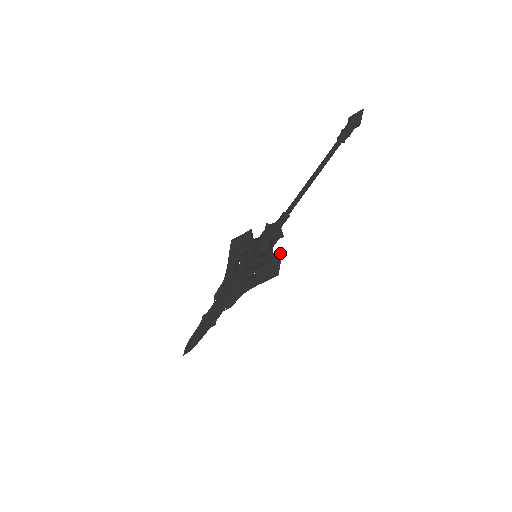
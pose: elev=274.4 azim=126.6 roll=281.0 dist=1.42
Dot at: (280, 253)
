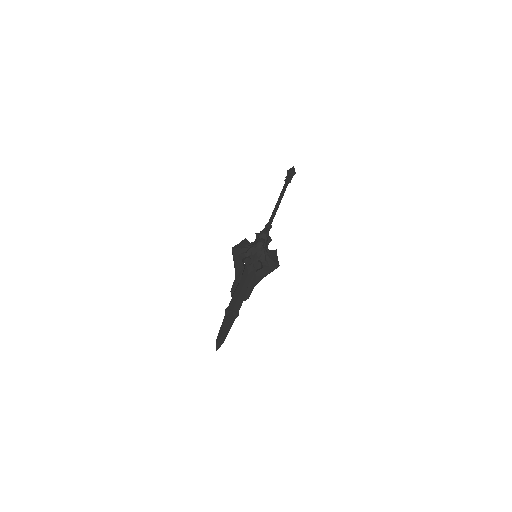
Dot at: (275, 250)
